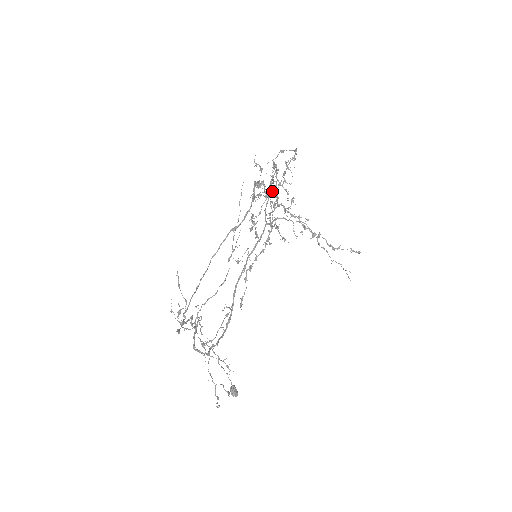
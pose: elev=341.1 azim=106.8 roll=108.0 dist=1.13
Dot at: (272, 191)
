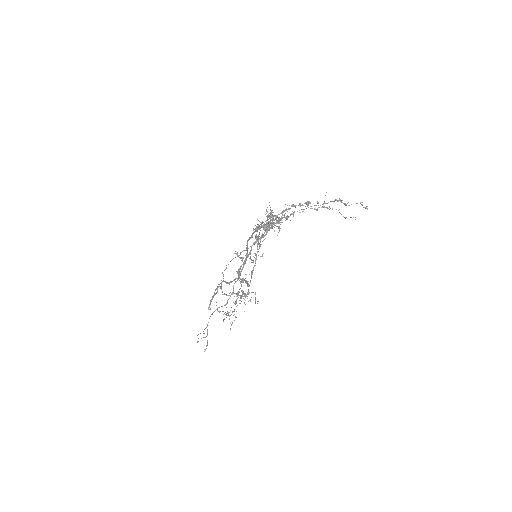
Dot at: occluded
